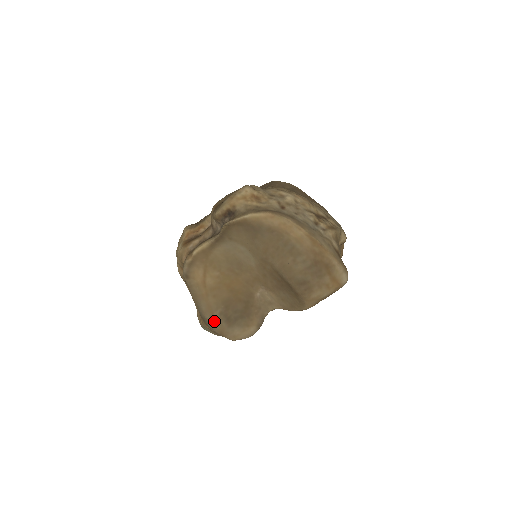
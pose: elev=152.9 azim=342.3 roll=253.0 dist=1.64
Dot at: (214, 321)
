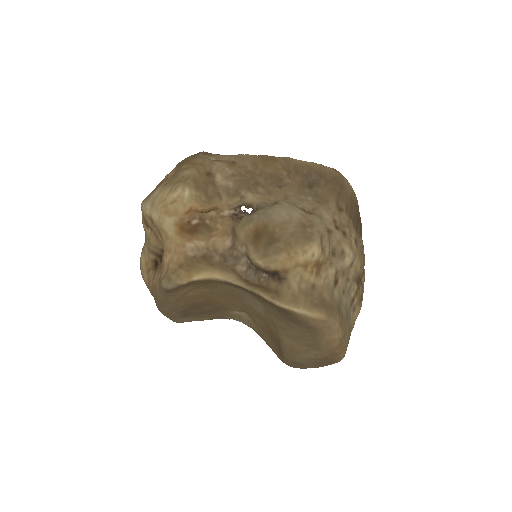
Dot at: (169, 315)
